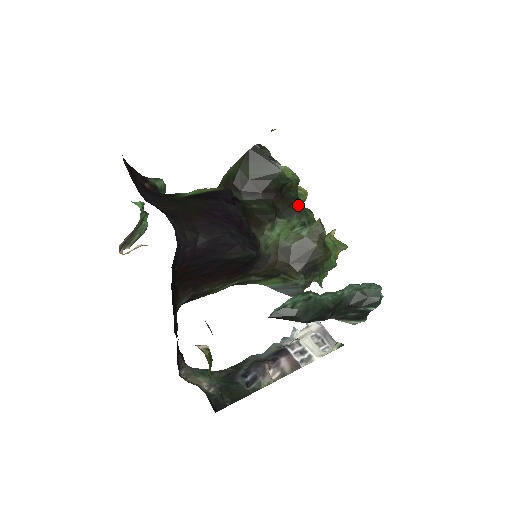
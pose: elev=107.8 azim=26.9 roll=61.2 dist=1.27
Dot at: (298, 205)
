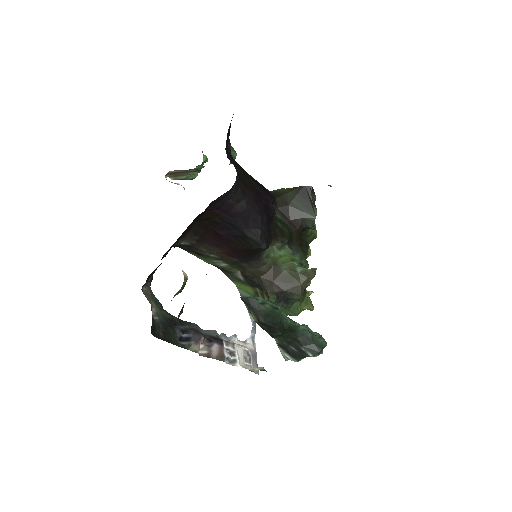
Dot at: (306, 250)
